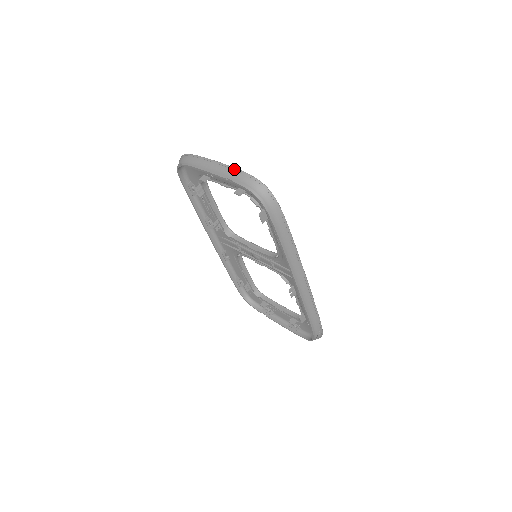
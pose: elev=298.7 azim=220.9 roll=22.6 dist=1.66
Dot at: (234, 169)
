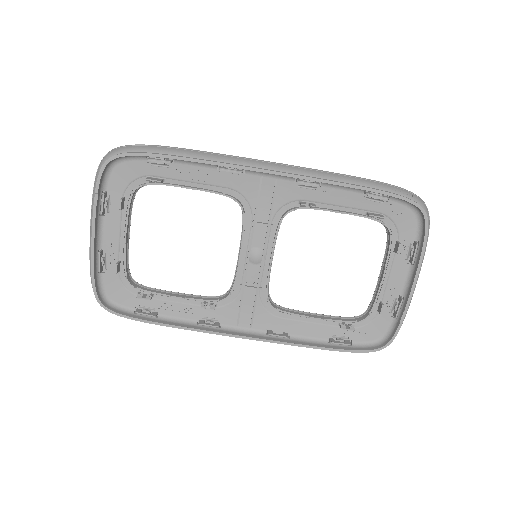
Dot at: (92, 197)
